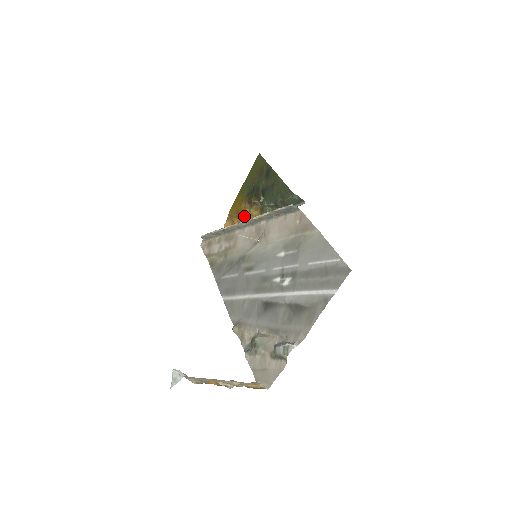
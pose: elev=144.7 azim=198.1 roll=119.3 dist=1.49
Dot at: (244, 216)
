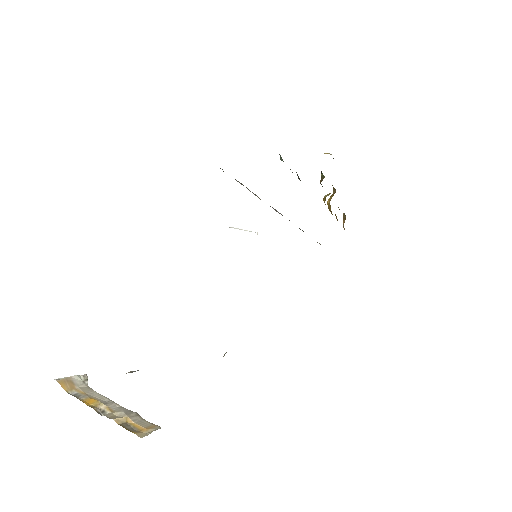
Dot at: (329, 208)
